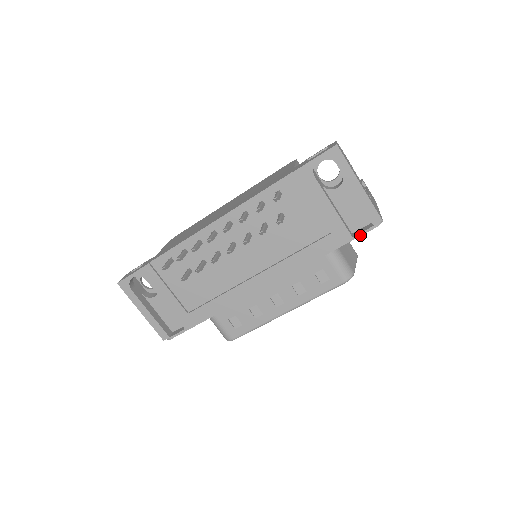
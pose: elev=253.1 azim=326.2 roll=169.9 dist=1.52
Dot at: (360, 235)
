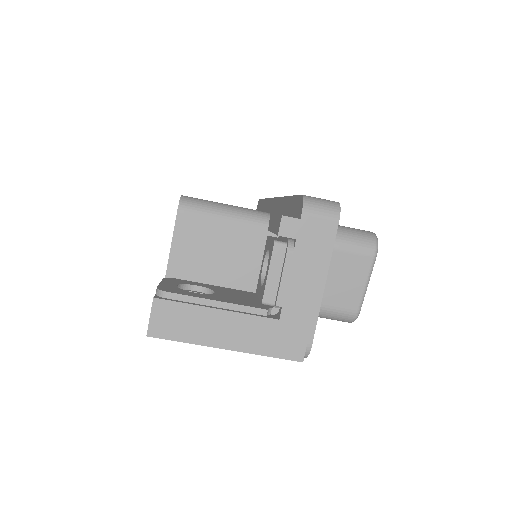
Dot at: occluded
